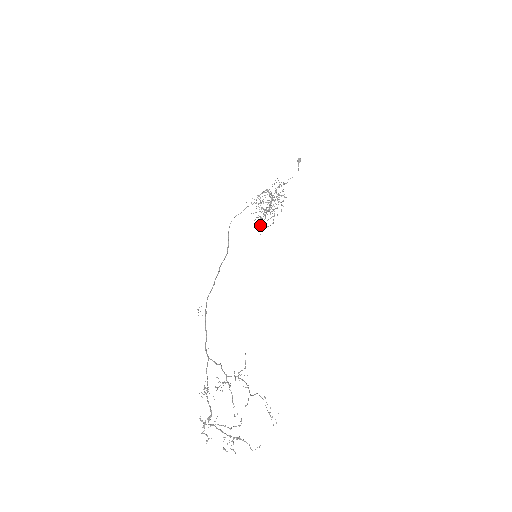
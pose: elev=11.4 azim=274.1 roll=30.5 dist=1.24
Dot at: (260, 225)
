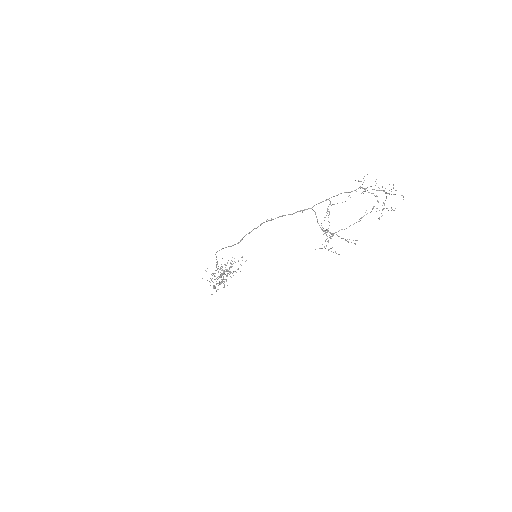
Dot at: (229, 274)
